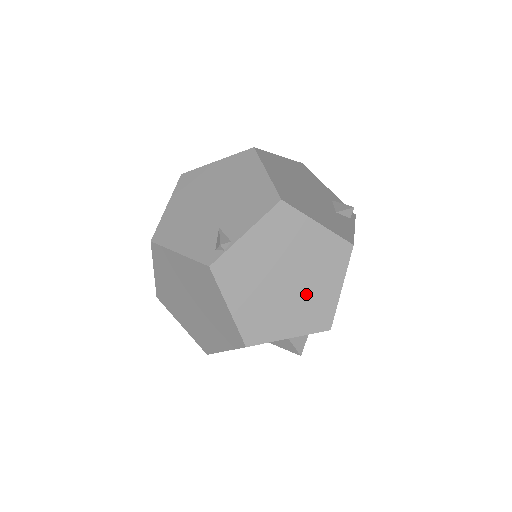
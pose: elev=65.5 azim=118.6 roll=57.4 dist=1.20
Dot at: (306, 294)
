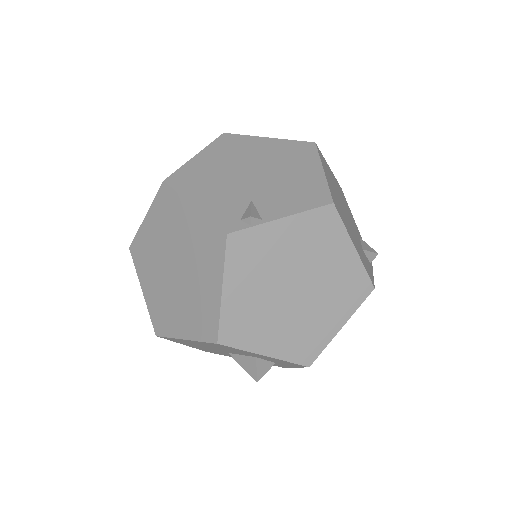
Dot at: (306, 316)
